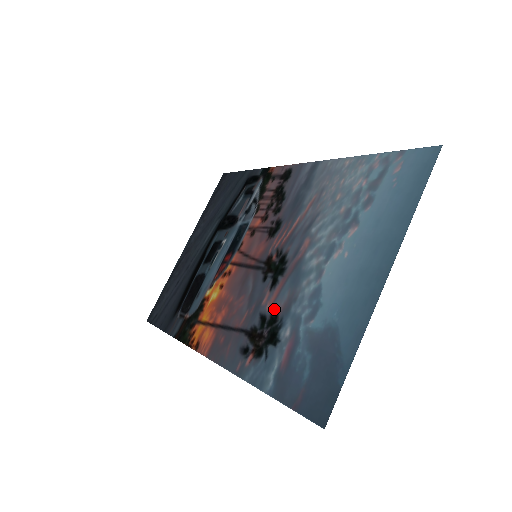
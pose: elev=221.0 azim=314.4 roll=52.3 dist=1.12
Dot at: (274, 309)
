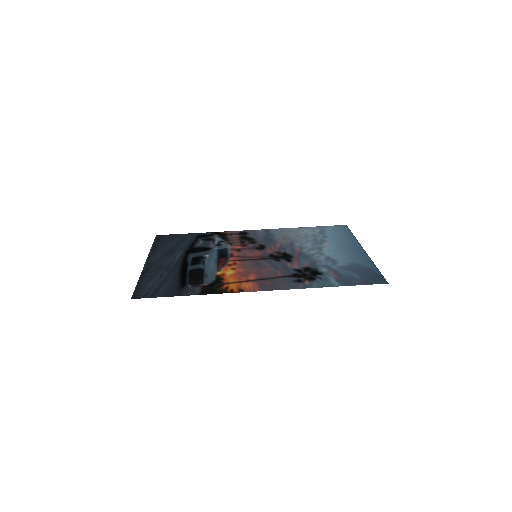
Dot at: (303, 266)
